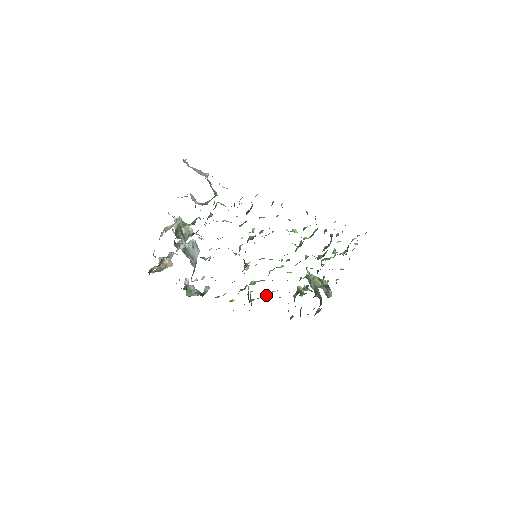
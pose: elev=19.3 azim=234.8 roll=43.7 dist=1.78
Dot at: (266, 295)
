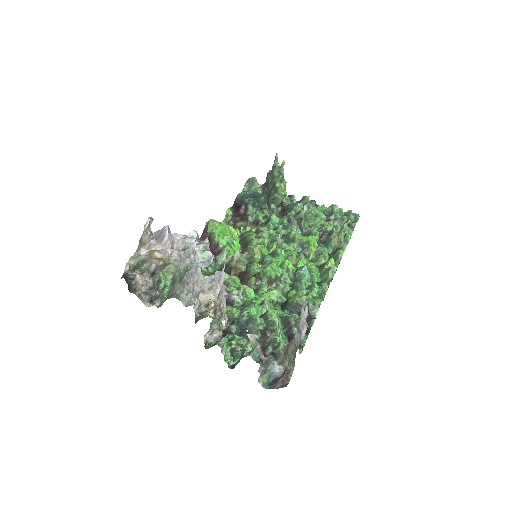
Dot at: occluded
